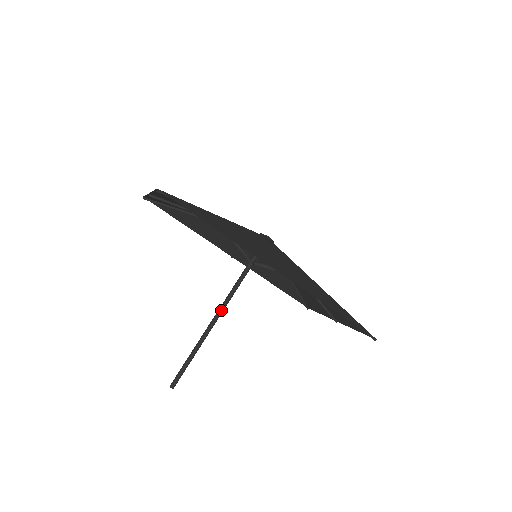
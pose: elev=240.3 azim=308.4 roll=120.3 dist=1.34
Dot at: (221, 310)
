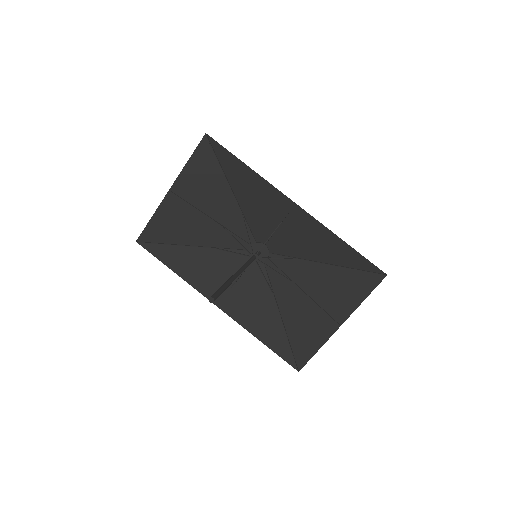
Dot at: (241, 268)
